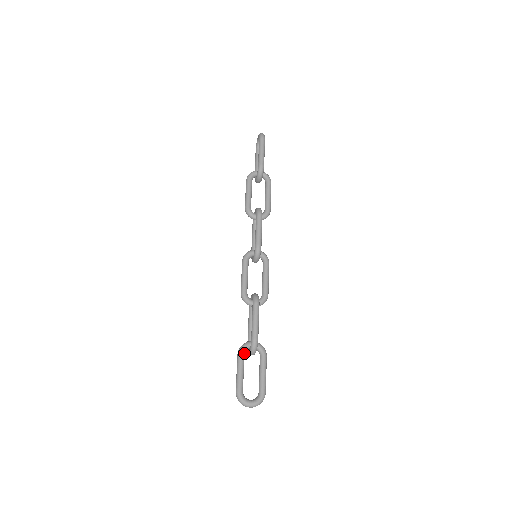
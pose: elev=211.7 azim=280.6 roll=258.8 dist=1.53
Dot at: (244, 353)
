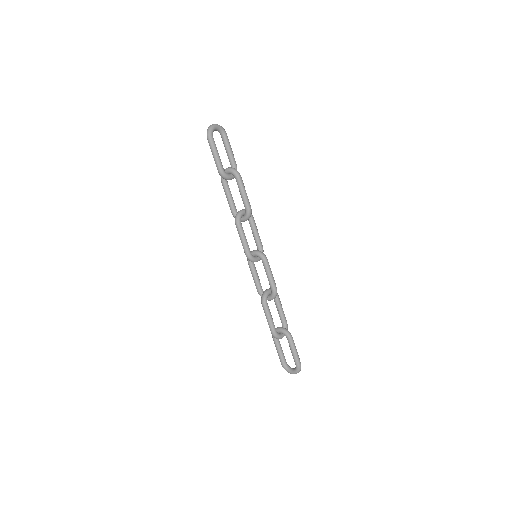
Dot at: occluded
